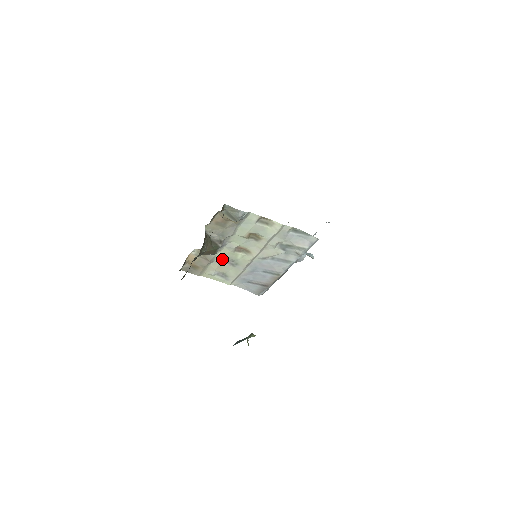
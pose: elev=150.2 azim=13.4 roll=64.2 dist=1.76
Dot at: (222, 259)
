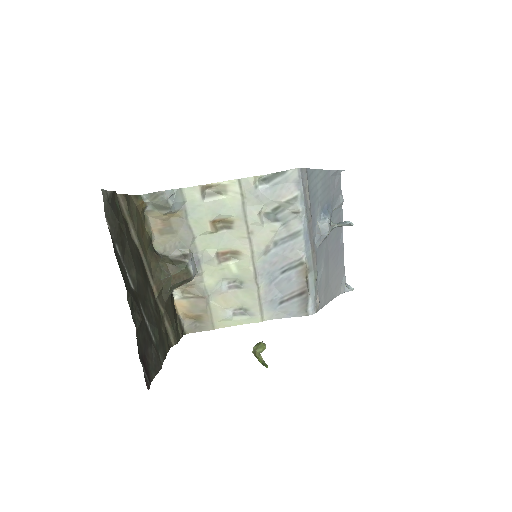
Dot at: (217, 285)
